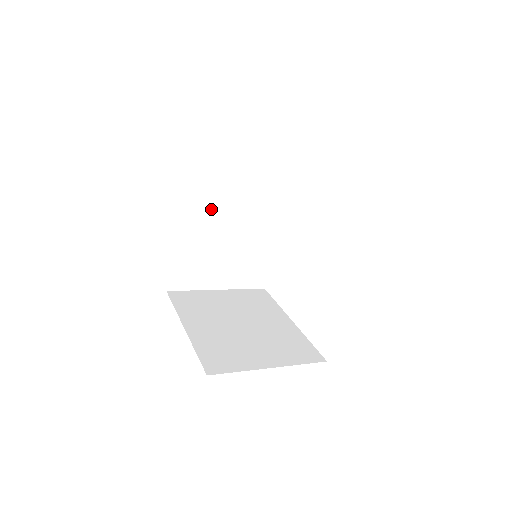
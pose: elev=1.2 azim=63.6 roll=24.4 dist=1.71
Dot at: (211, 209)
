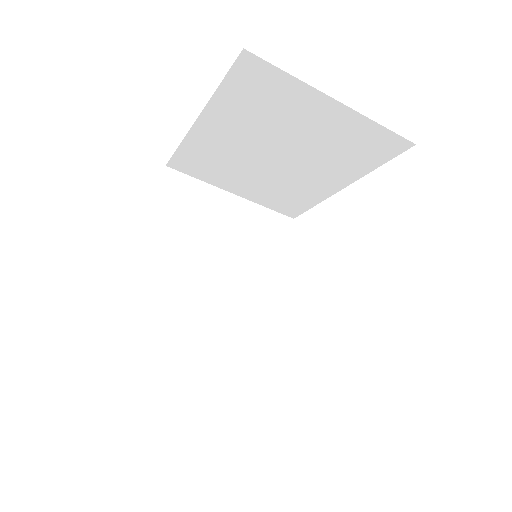
Dot at: (190, 245)
